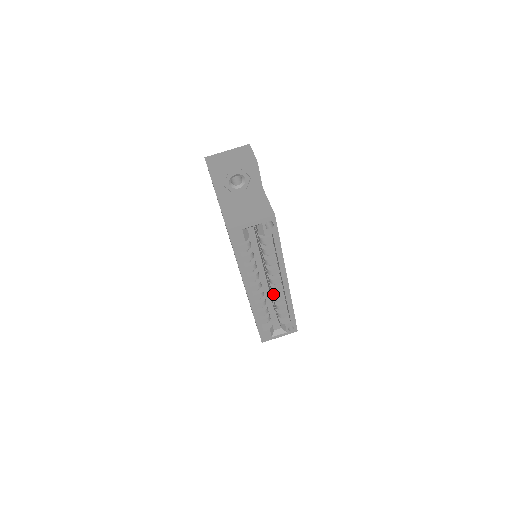
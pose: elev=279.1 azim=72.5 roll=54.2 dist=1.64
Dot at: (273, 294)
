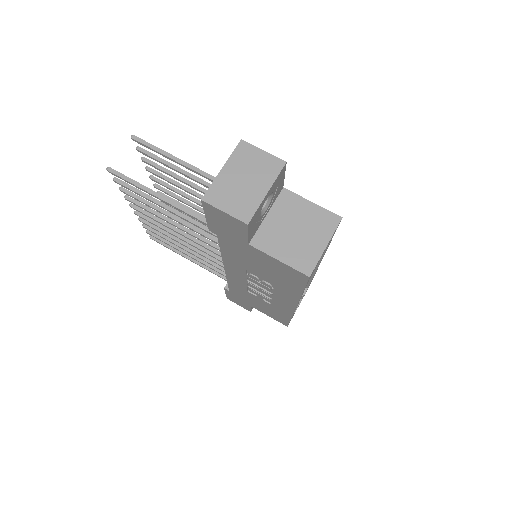
Dot at: occluded
